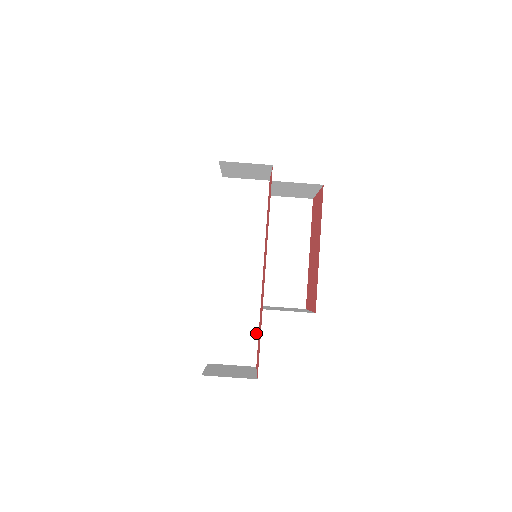
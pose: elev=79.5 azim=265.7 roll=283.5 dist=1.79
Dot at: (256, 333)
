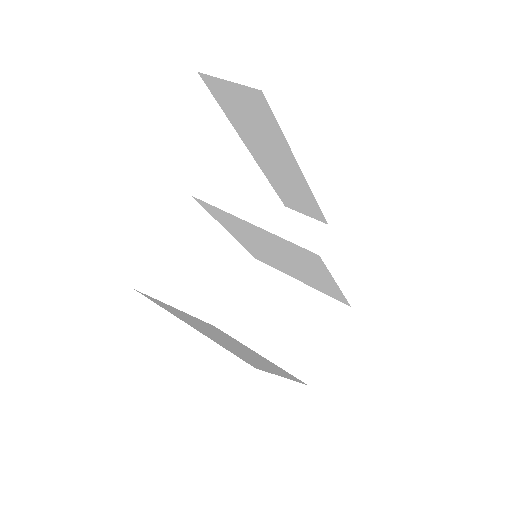
Dot at: occluded
